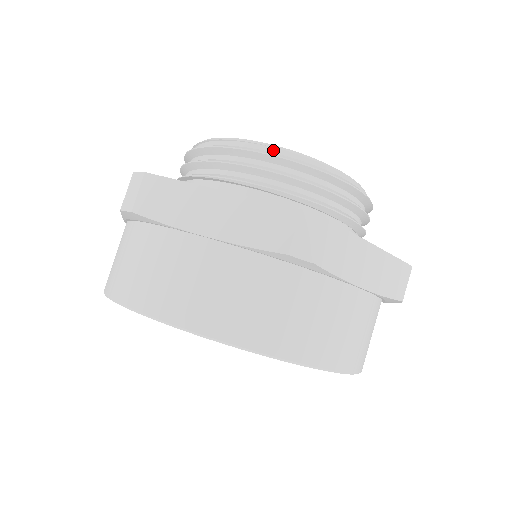
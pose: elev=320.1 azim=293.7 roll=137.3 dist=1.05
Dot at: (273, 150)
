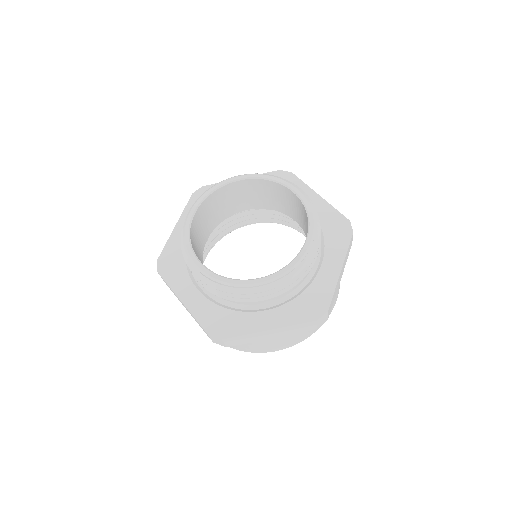
Dot at: (203, 275)
